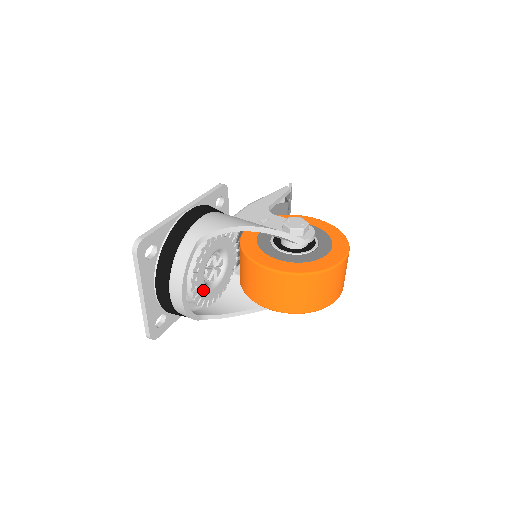
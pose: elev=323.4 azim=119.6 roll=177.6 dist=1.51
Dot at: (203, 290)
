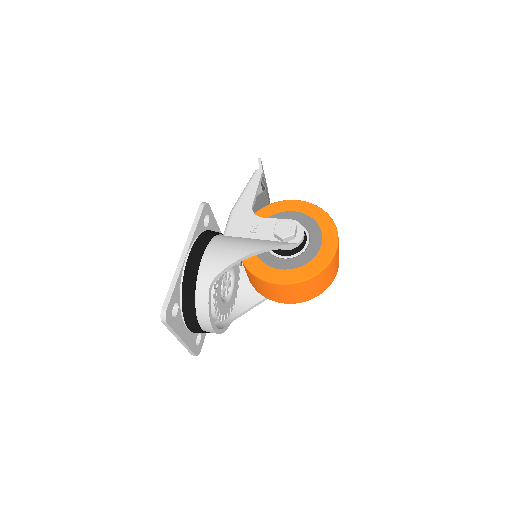
Dot at: (225, 308)
